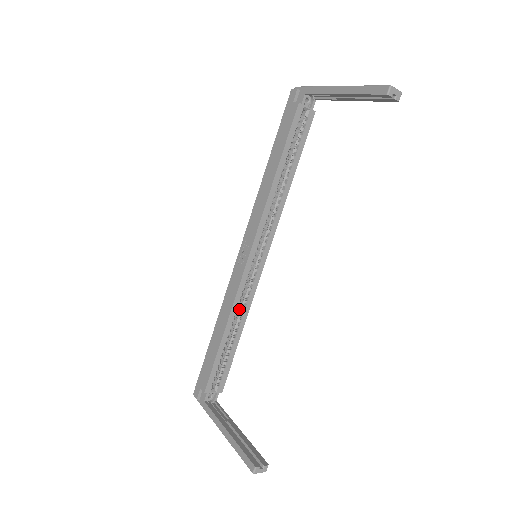
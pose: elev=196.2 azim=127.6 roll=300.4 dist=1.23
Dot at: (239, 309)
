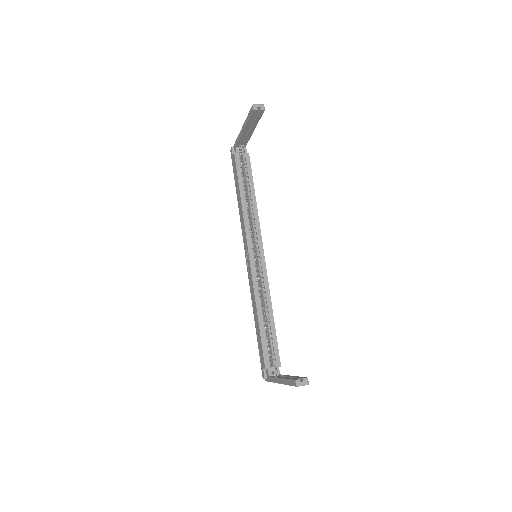
Dot at: occluded
